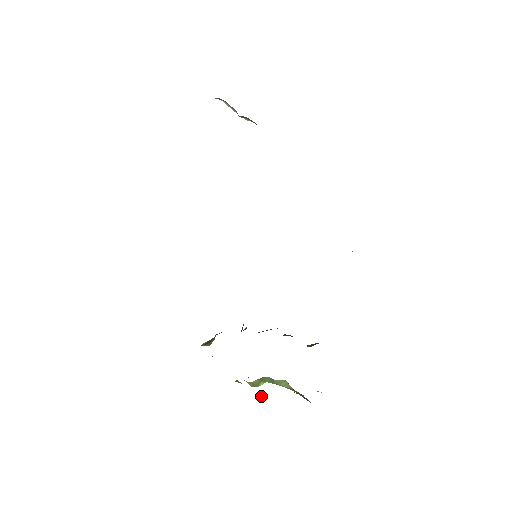
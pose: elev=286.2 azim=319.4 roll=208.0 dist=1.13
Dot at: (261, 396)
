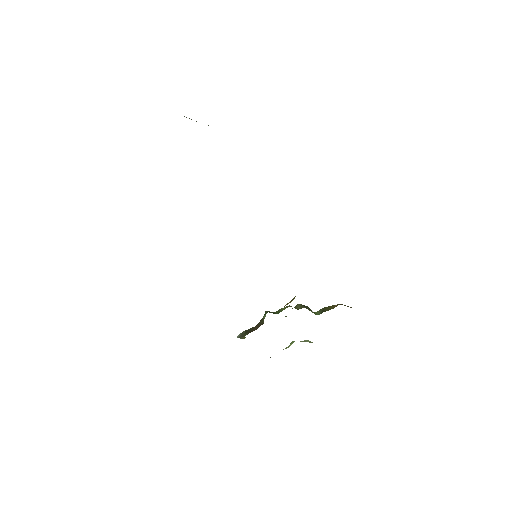
Dot at: occluded
